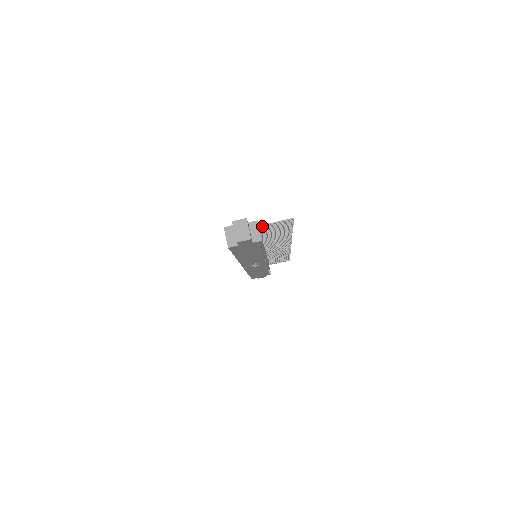
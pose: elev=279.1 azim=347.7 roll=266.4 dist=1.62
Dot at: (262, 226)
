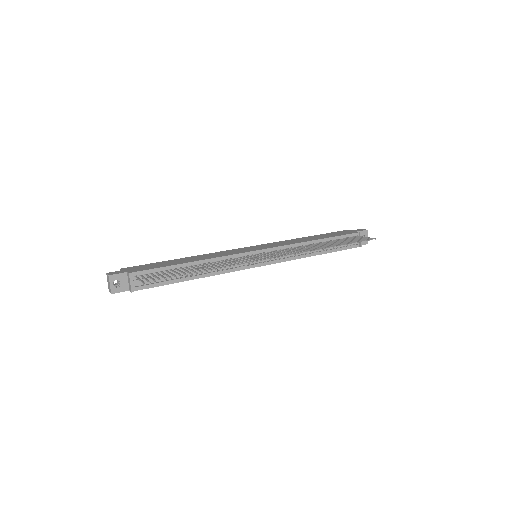
Dot at: (137, 277)
